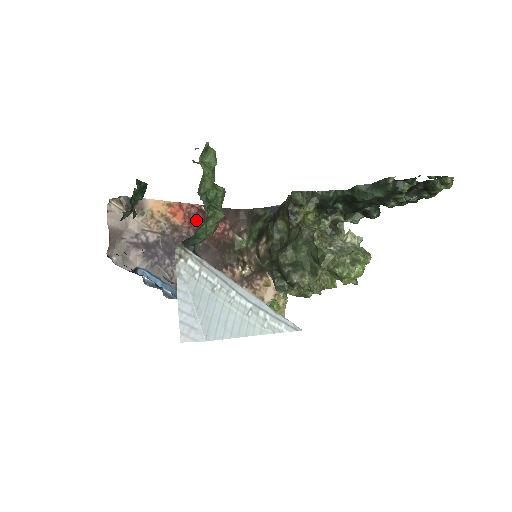
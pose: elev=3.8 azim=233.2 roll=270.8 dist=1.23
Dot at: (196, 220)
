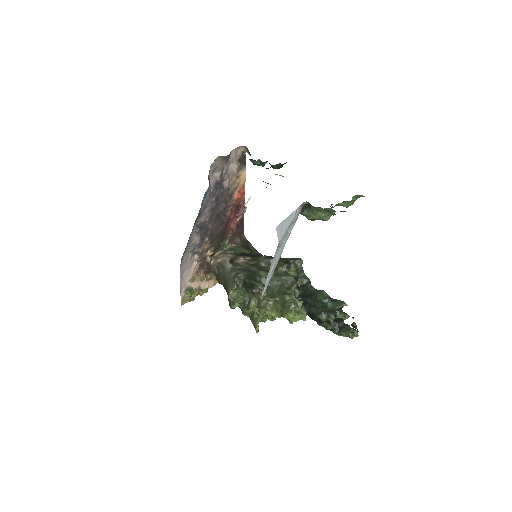
Dot at: (237, 208)
